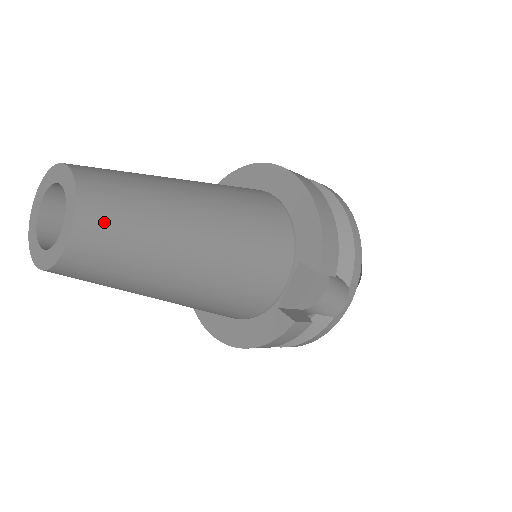
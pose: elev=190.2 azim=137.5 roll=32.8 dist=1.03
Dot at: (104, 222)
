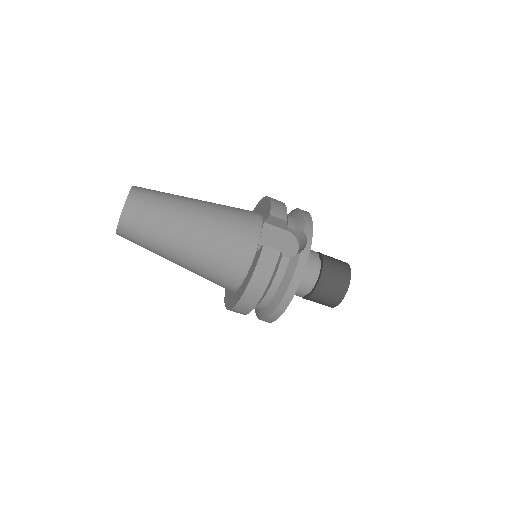
Dot at: (143, 194)
